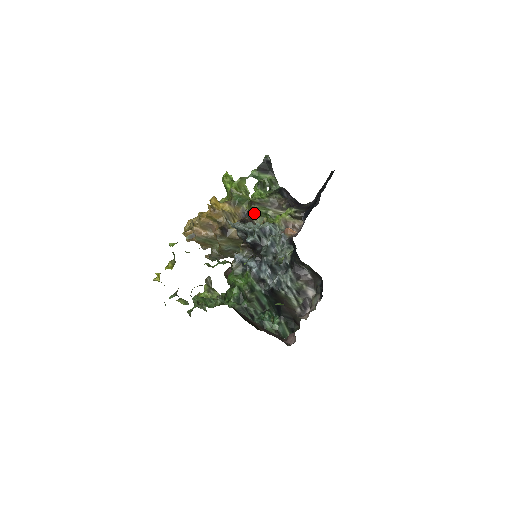
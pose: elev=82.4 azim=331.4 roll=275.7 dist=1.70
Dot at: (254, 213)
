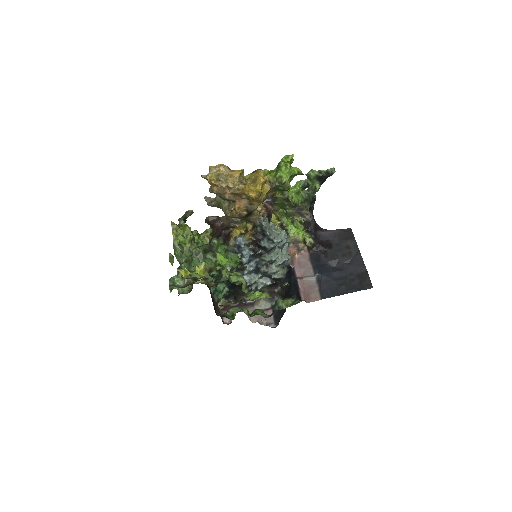
Dot at: (279, 204)
